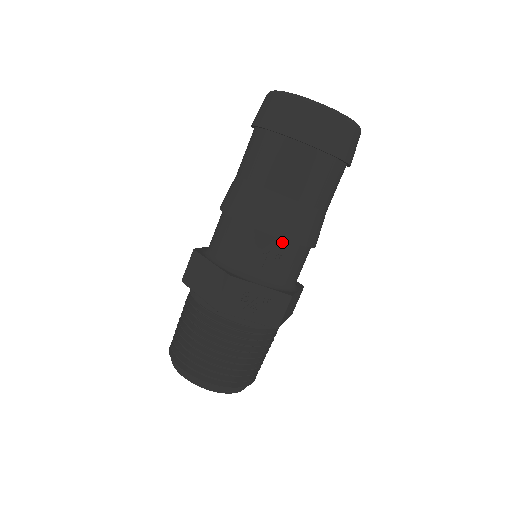
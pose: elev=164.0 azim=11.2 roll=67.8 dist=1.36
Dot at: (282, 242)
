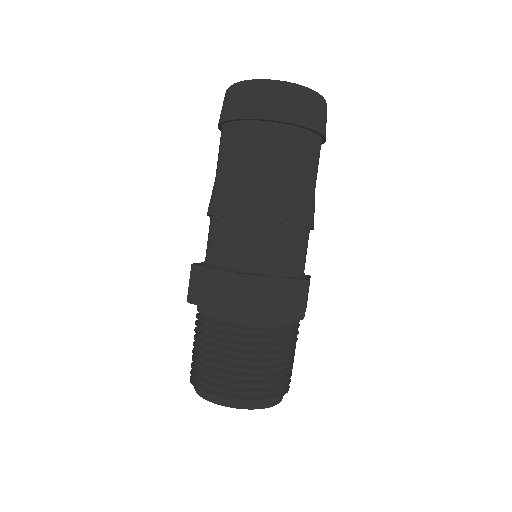
Dot at: (284, 227)
